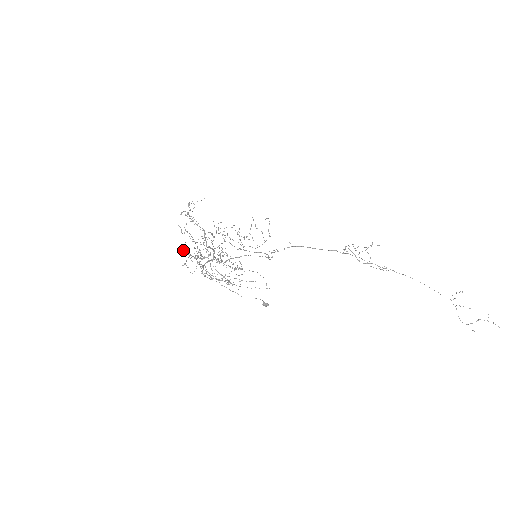
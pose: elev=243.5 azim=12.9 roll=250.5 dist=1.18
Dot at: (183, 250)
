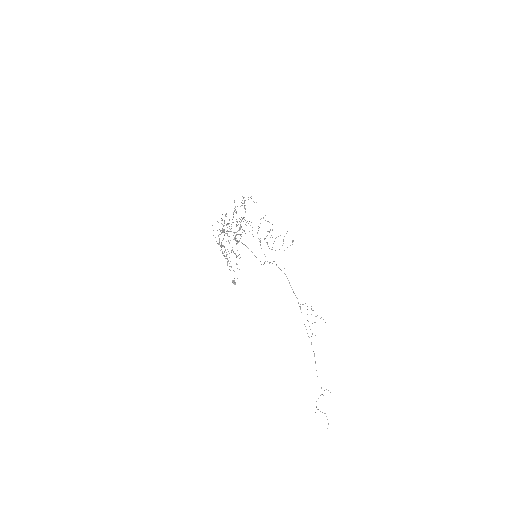
Dot at: occluded
